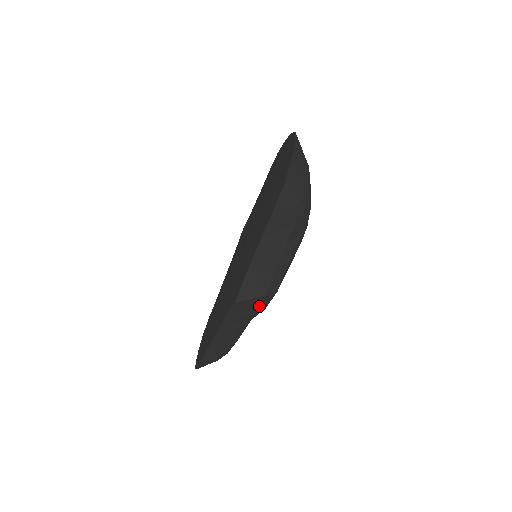
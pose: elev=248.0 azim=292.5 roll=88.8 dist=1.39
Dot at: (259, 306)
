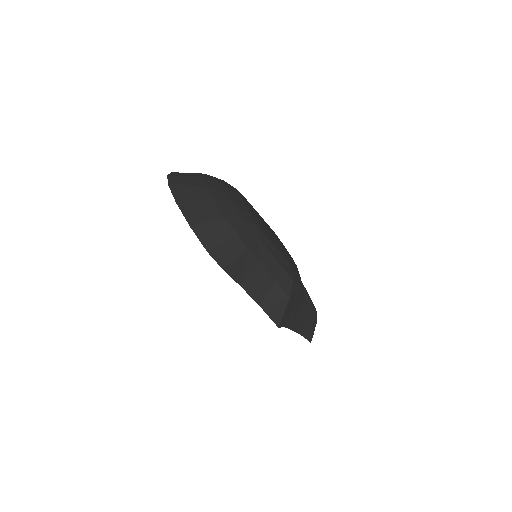
Dot at: (295, 296)
